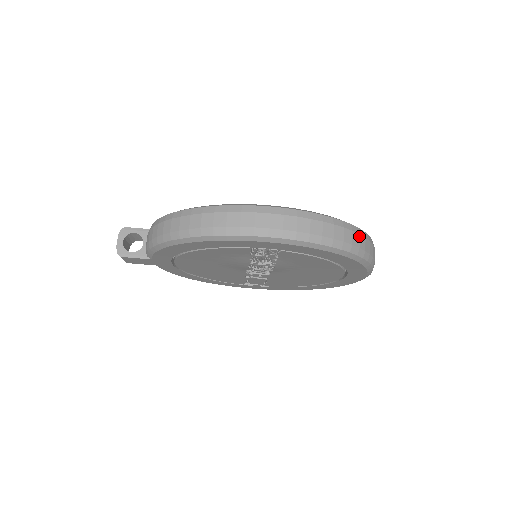
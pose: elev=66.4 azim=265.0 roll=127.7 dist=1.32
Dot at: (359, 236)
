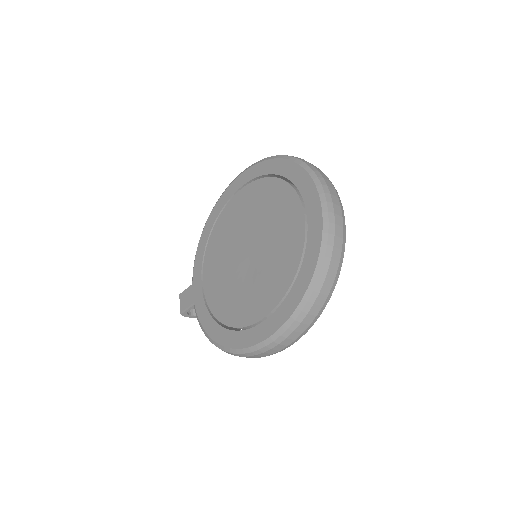
Dot at: (325, 283)
